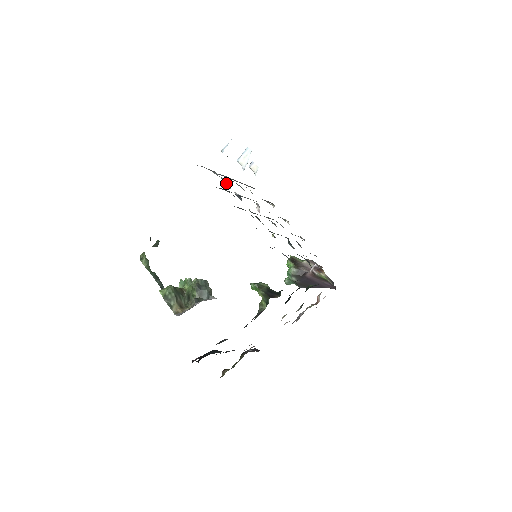
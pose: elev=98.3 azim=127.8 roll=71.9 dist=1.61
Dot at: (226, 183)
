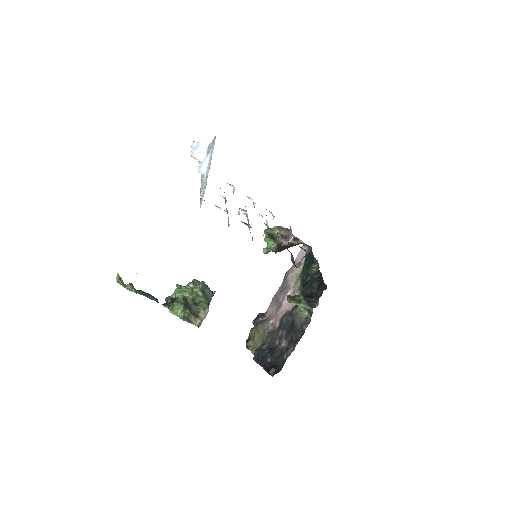
Dot at: occluded
